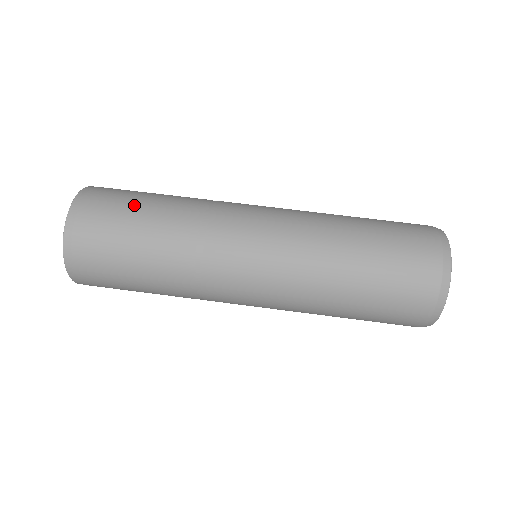
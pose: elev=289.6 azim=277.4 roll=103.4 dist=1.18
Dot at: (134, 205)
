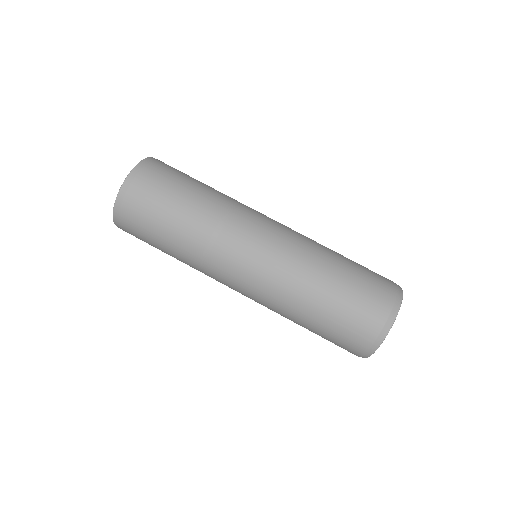
Dot at: (186, 179)
